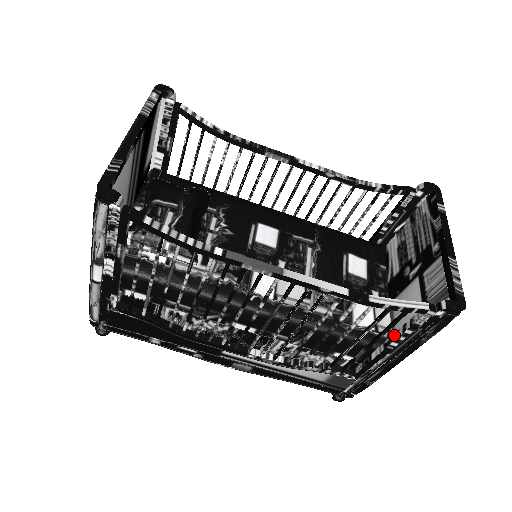
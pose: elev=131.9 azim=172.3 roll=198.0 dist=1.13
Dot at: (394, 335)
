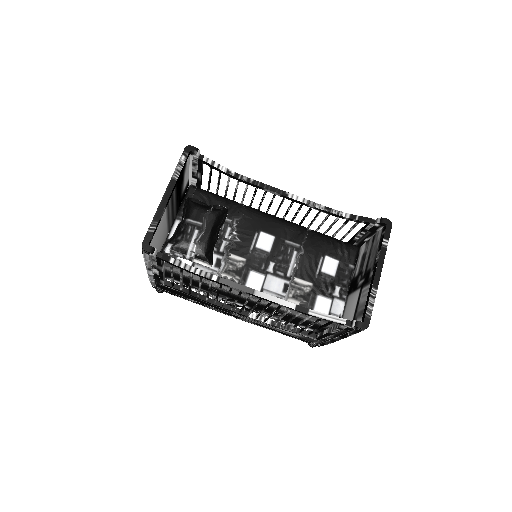
Dot at: (333, 327)
